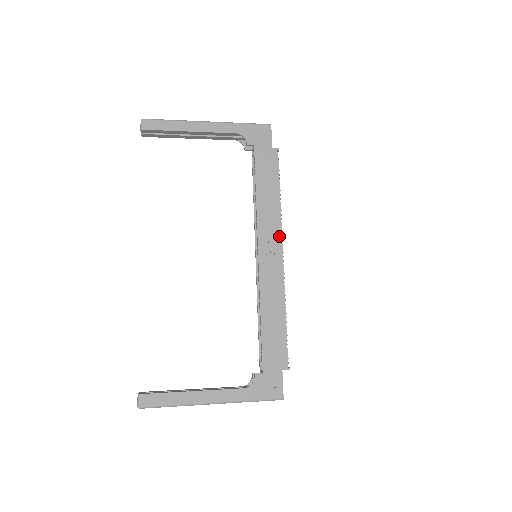
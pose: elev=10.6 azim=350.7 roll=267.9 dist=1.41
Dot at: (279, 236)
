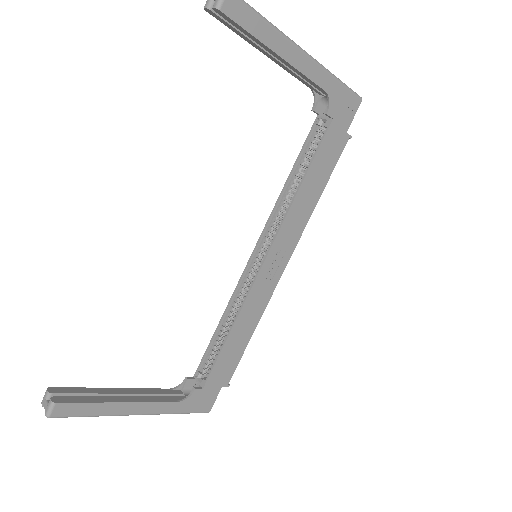
Dot at: (294, 247)
